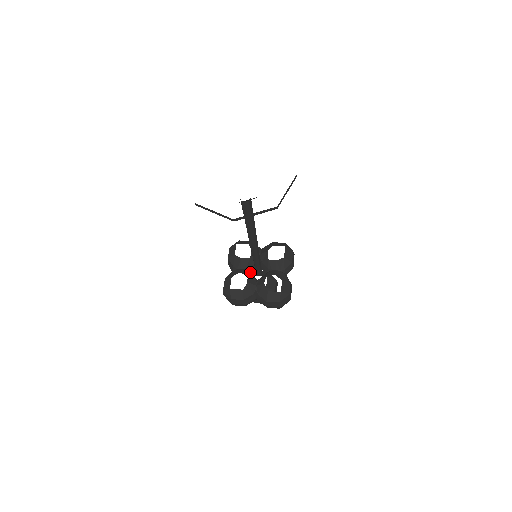
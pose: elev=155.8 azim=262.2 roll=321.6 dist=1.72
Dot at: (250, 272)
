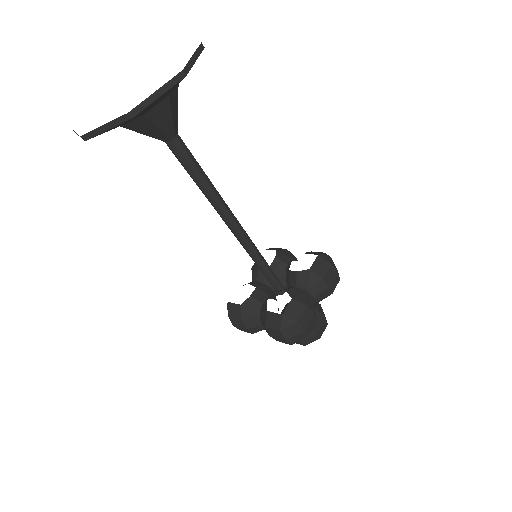
Dot at: (268, 287)
